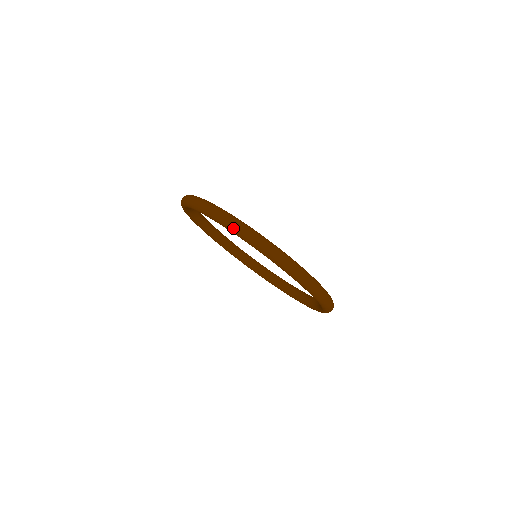
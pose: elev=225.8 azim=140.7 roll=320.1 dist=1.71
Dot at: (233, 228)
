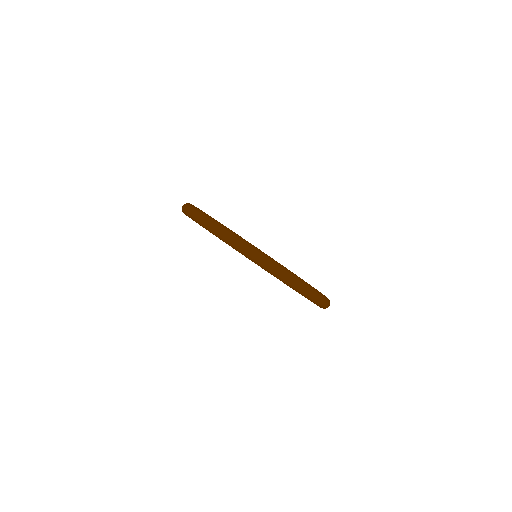
Dot at: (217, 234)
